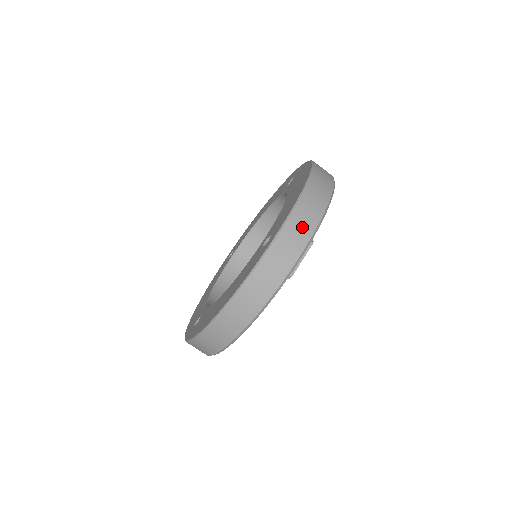
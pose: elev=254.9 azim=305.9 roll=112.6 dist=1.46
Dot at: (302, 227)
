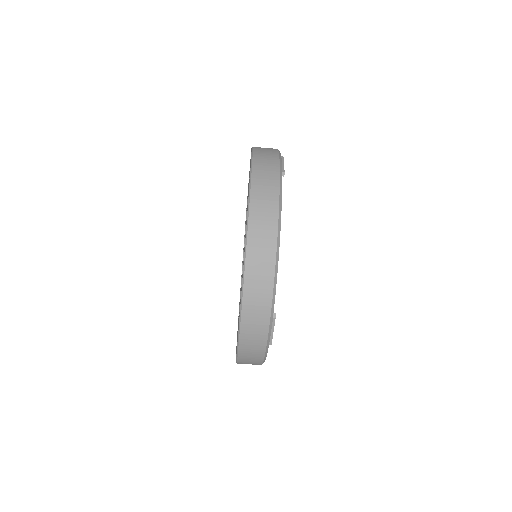
Dot at: (257, 314)
